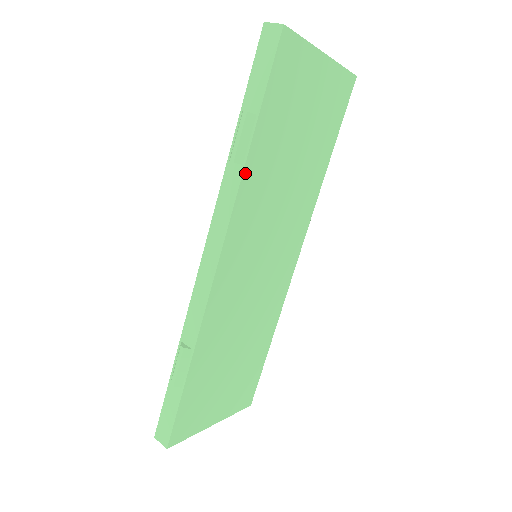
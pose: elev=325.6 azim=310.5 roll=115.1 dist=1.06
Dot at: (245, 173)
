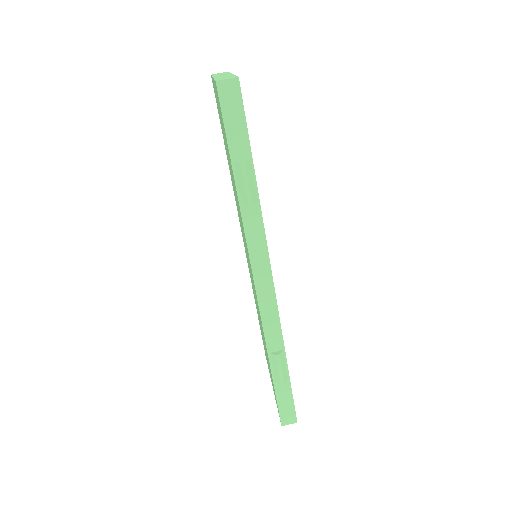
Dot at: (260, 207)
